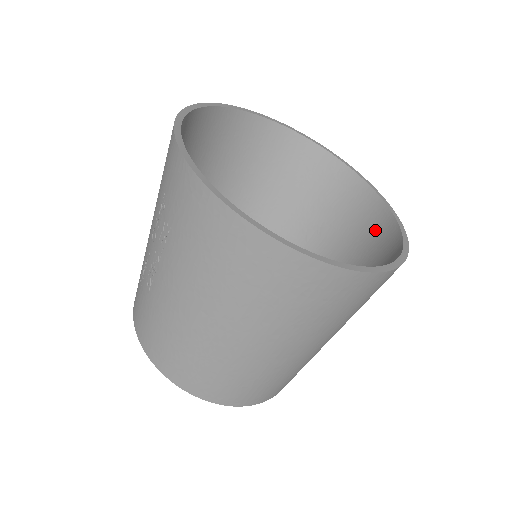
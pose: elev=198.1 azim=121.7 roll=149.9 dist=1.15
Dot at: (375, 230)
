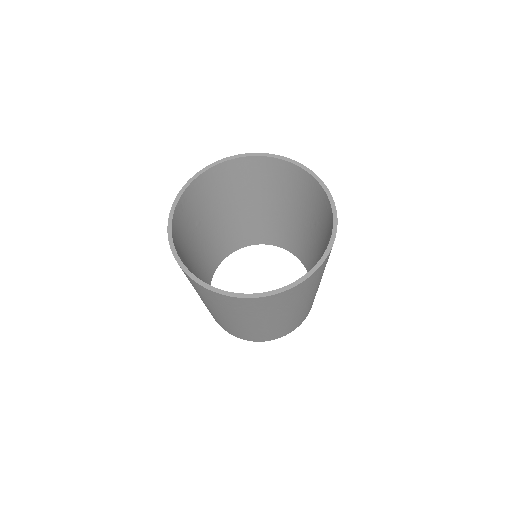
Dot at: (329, 236)
